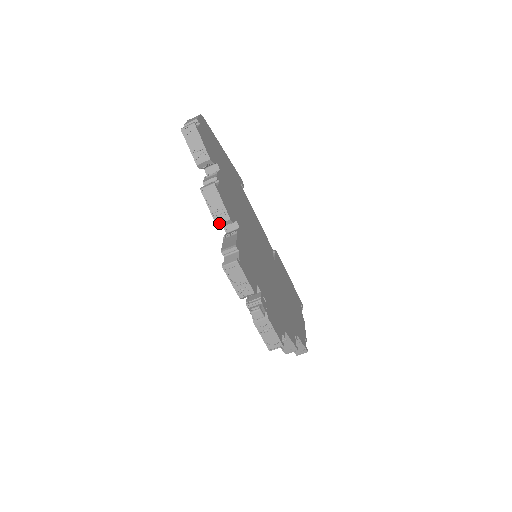
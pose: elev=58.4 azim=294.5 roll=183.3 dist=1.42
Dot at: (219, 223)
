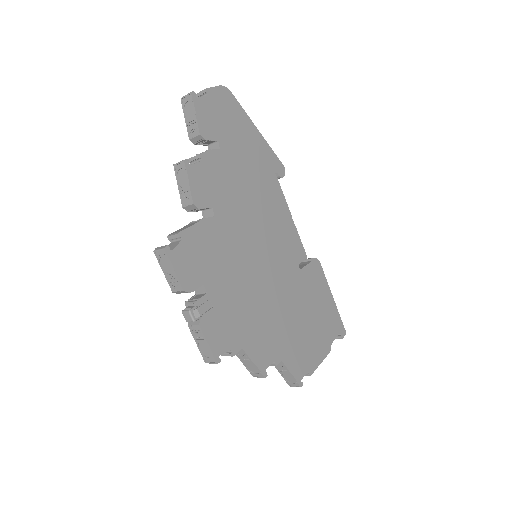
Dot at: (184, 205)
